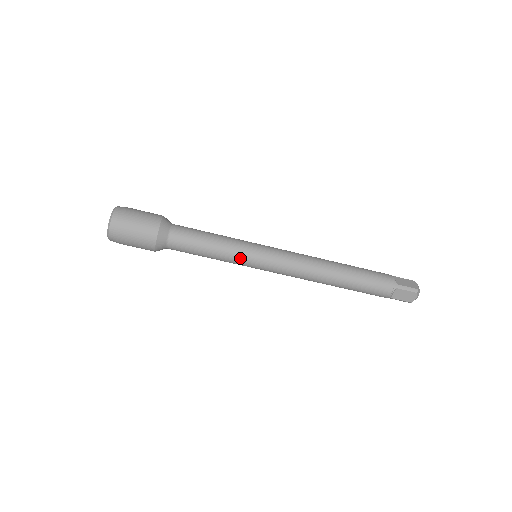
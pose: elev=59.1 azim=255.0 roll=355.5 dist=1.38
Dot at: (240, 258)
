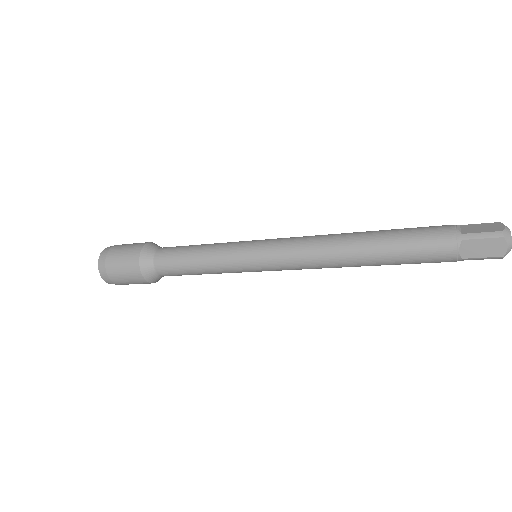
Dot at: (231, 263)
